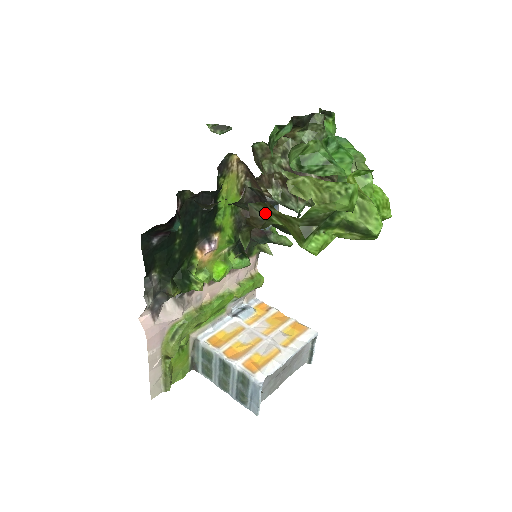
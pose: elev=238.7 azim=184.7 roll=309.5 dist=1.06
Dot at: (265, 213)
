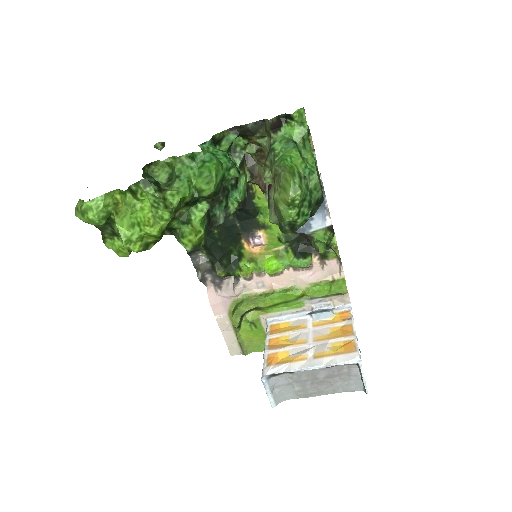
Dot at: occluded
